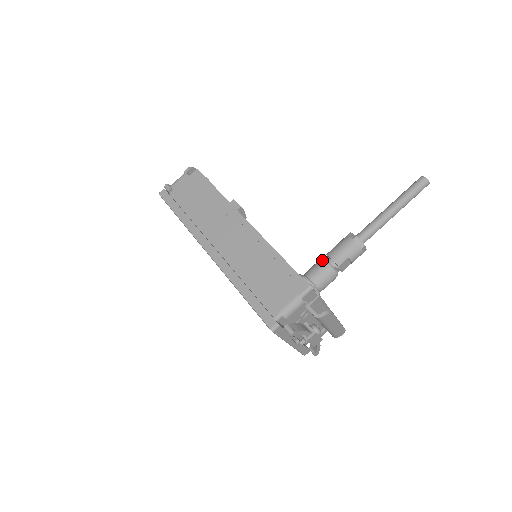
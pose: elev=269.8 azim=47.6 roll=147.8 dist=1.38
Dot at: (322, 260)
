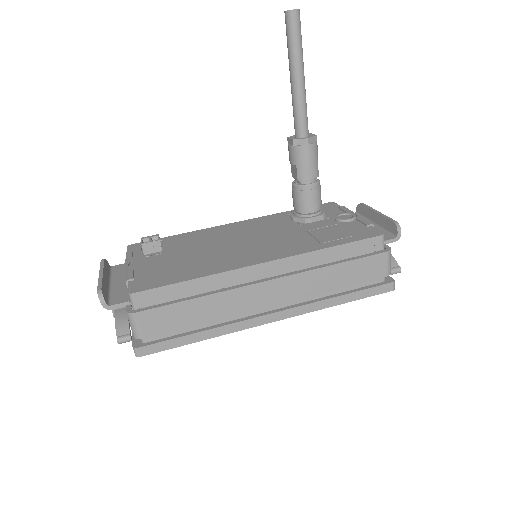
Dot at: (303, 189)
